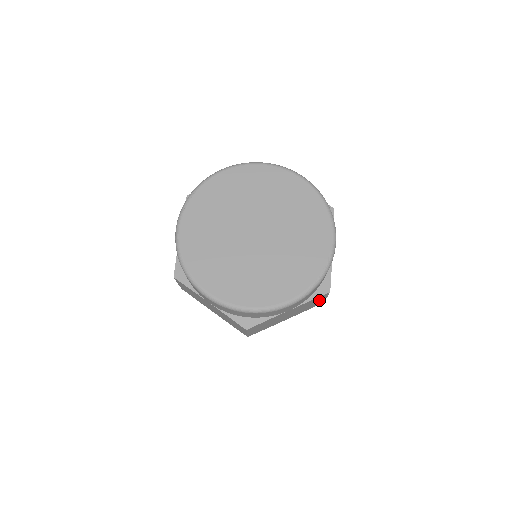
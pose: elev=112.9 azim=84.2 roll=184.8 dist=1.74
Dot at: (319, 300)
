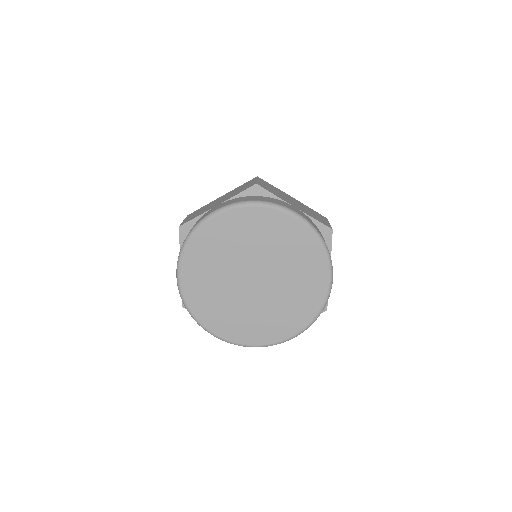
Dot at: occluded
